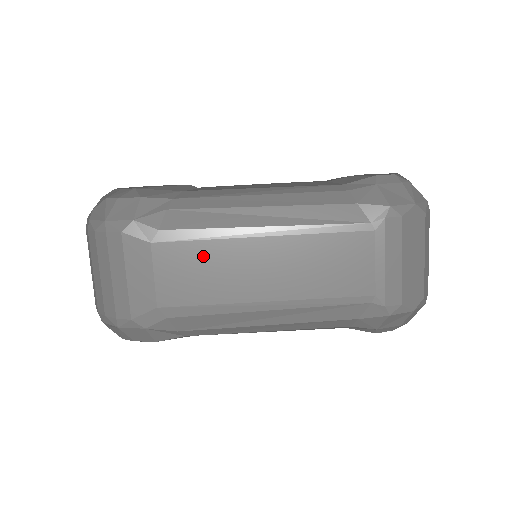
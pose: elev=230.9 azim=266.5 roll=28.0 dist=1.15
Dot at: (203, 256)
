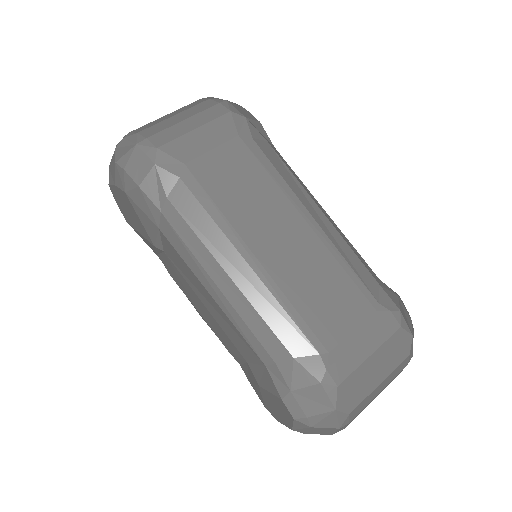
Dot at: (257, 181)
